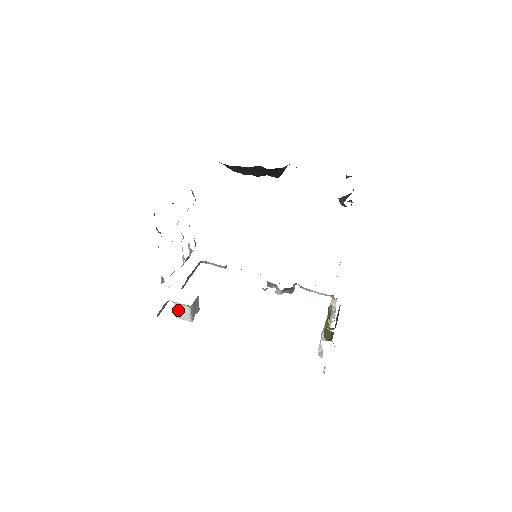
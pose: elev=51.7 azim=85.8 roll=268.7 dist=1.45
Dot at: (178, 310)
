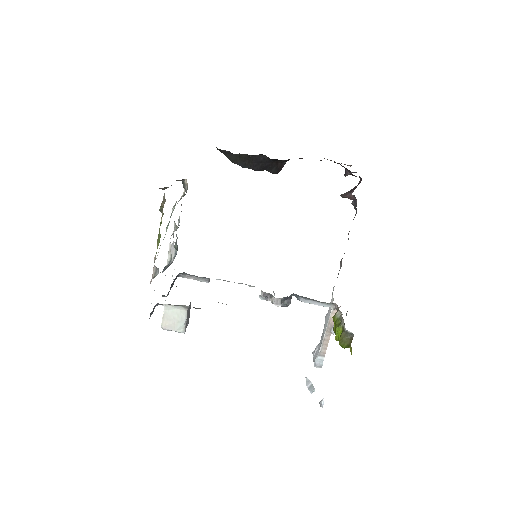
Dot at: (169, 316)
